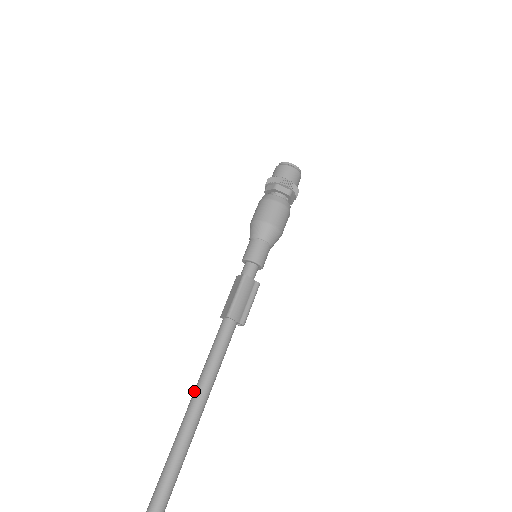
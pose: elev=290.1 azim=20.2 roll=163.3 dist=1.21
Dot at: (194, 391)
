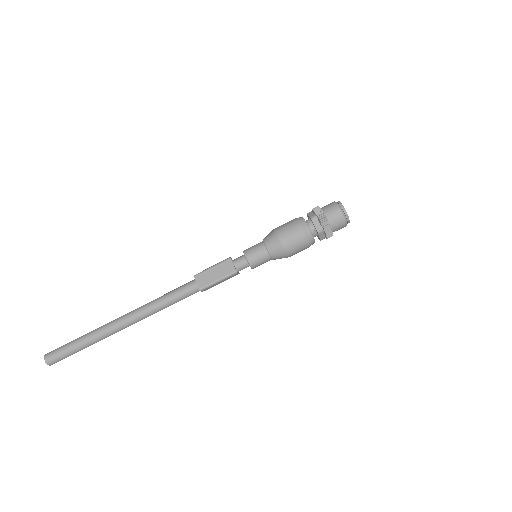
Dot at: (138, 312)
